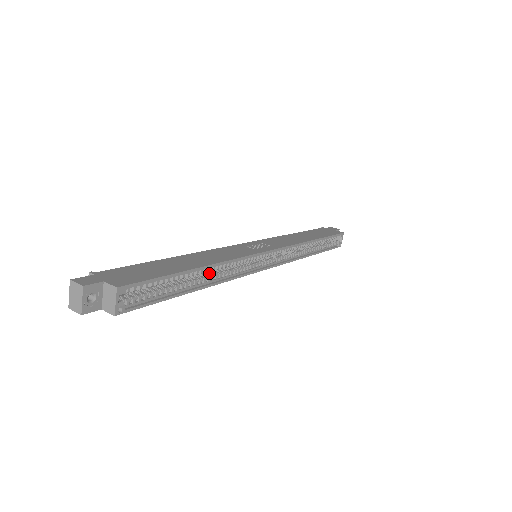
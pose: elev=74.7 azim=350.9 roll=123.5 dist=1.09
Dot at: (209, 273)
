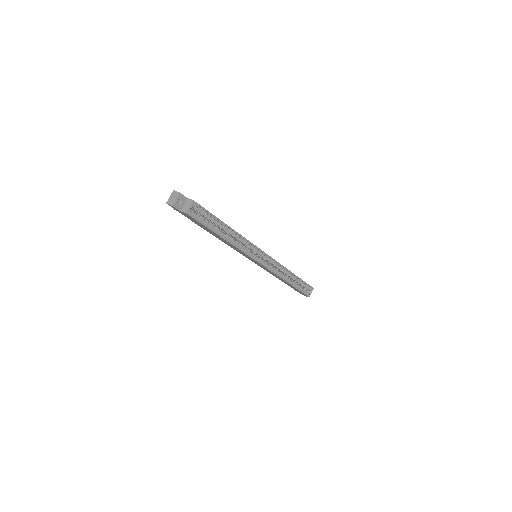
Dot at: occluded
